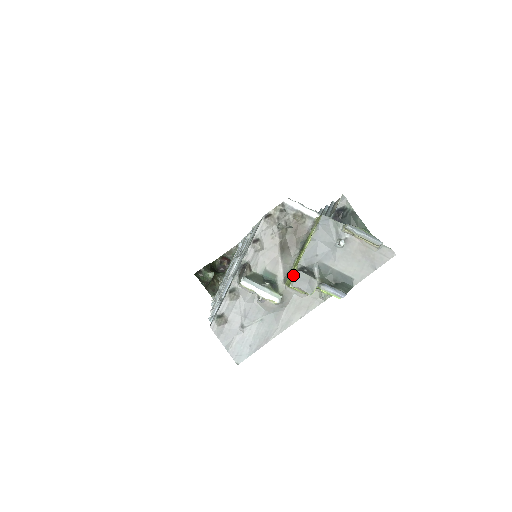
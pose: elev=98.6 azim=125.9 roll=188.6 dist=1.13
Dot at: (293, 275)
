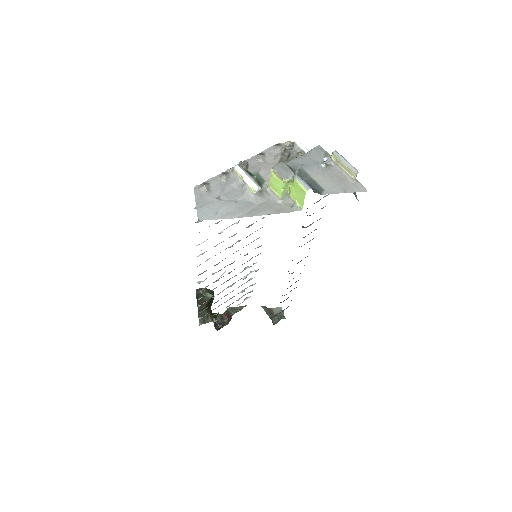
Dot at: (277, 166)
